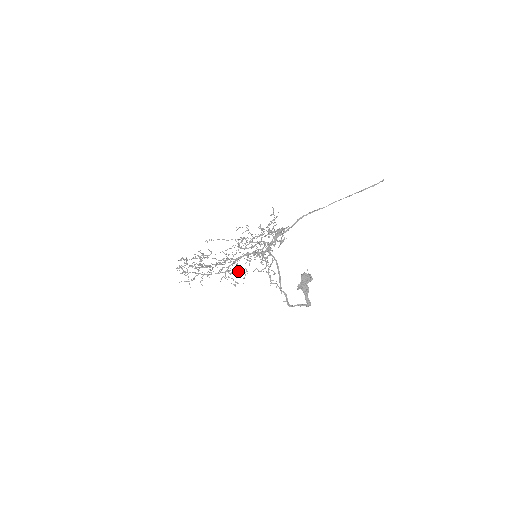
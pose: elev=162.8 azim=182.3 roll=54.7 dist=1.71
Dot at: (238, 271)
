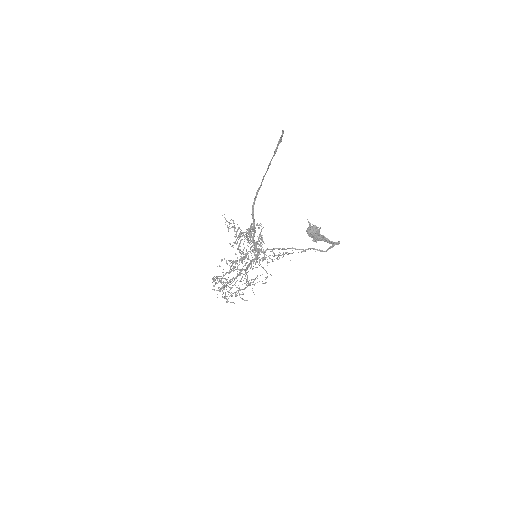
Dot at: occluded
